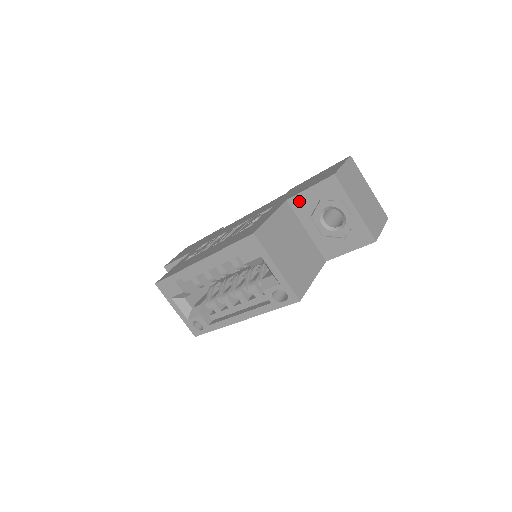
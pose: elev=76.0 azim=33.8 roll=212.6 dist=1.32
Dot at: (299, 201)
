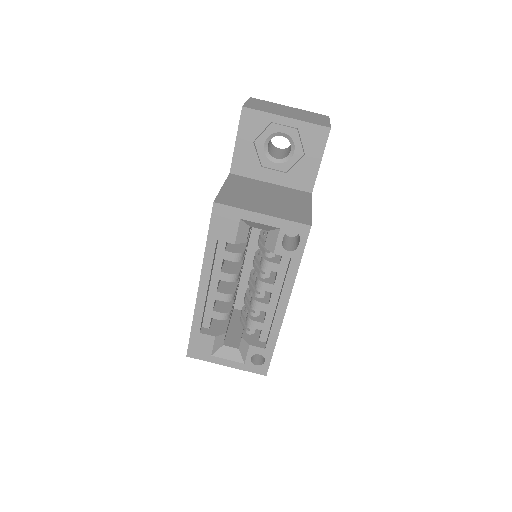
Dot at: (239, 162)
